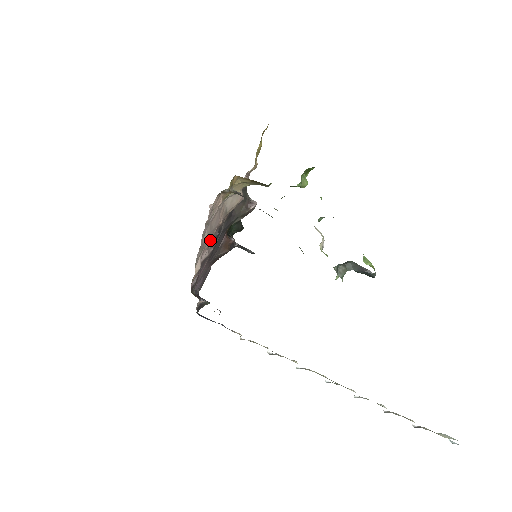
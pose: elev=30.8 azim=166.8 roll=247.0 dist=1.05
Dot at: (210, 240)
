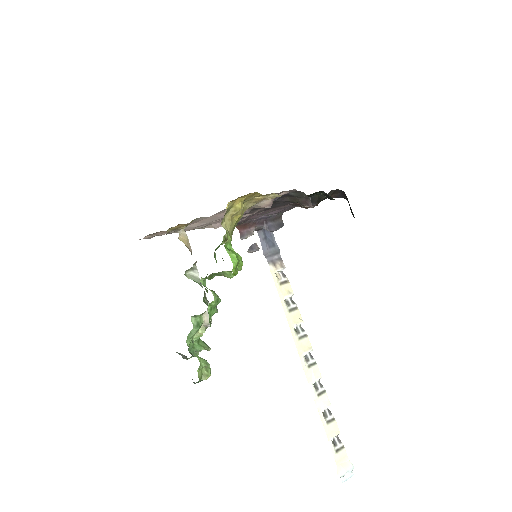
Dot at: occluded
